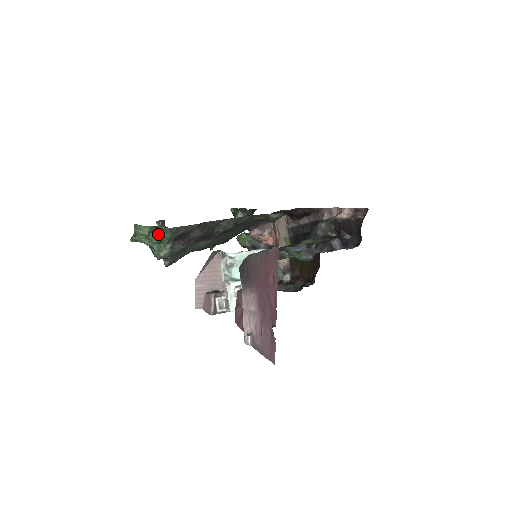
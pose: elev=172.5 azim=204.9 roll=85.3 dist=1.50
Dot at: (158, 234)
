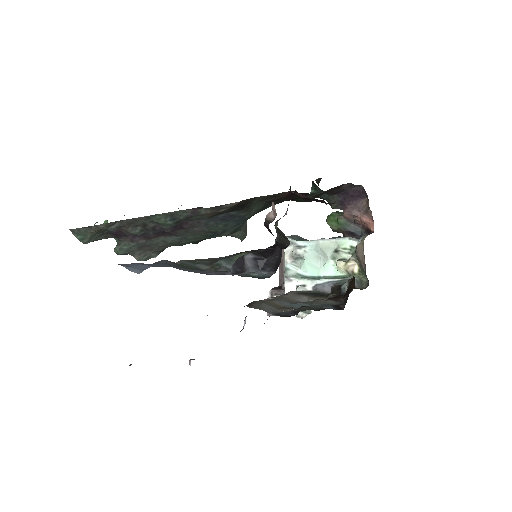
Dot at: occluded
